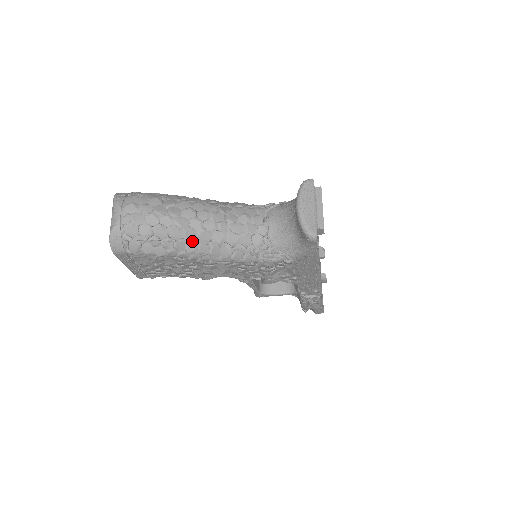
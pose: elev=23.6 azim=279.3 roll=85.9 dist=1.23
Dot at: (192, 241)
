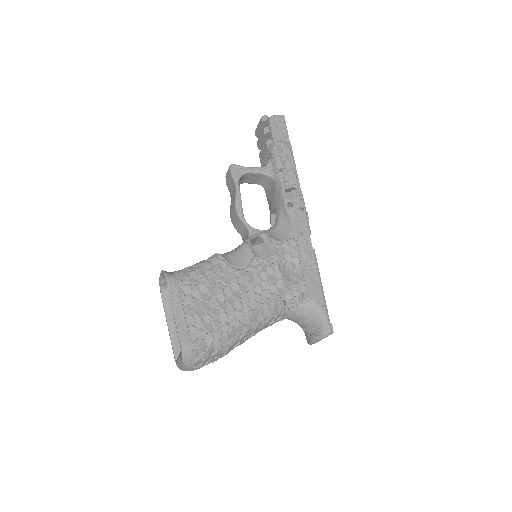
Dot at: occluded
